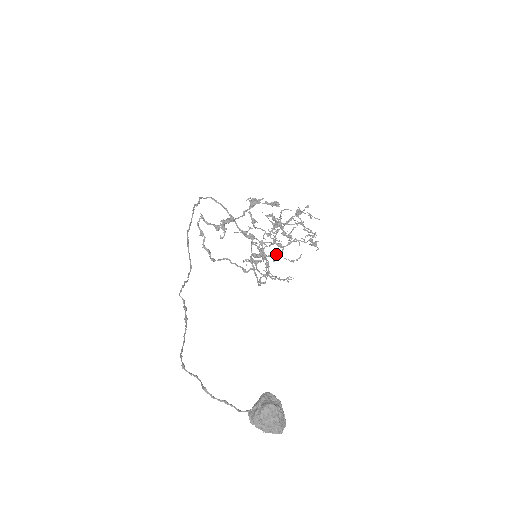
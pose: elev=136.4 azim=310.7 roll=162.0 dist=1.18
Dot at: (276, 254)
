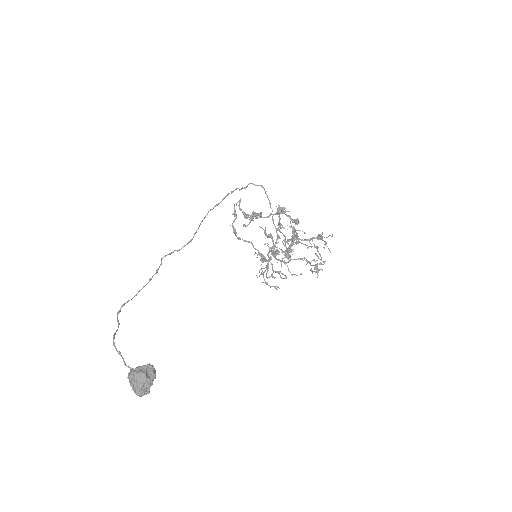
Dot at: (284, 261)
